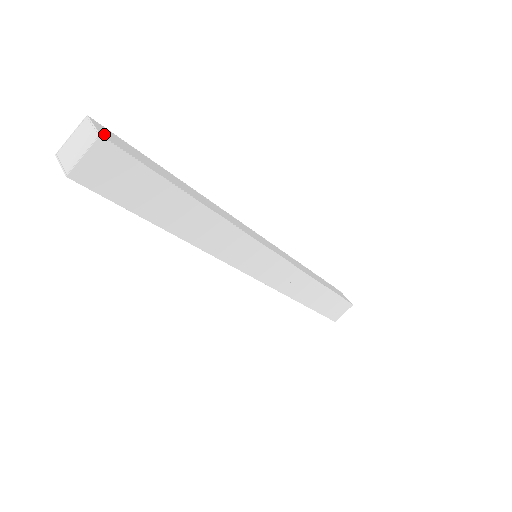
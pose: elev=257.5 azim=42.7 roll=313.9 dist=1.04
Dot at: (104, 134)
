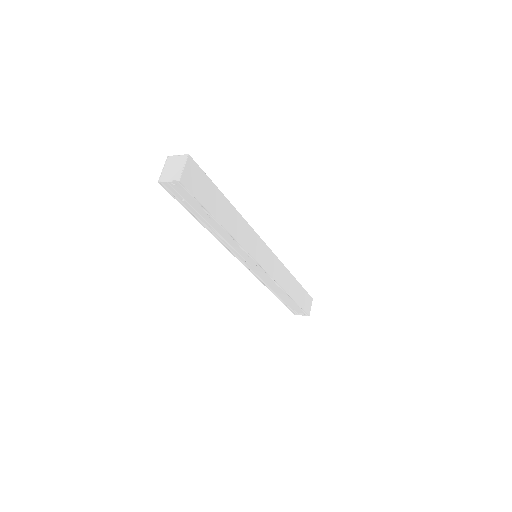
Dot at: occluded
